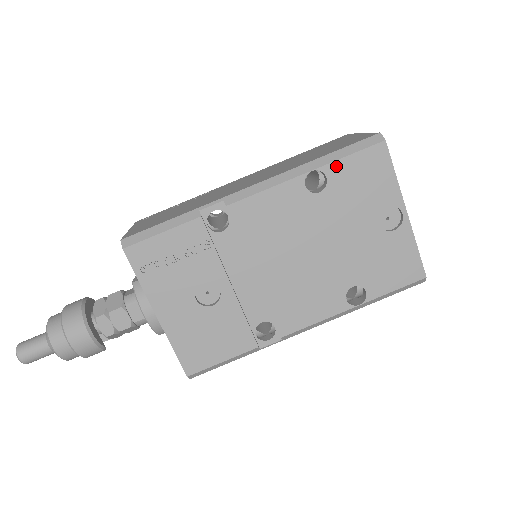
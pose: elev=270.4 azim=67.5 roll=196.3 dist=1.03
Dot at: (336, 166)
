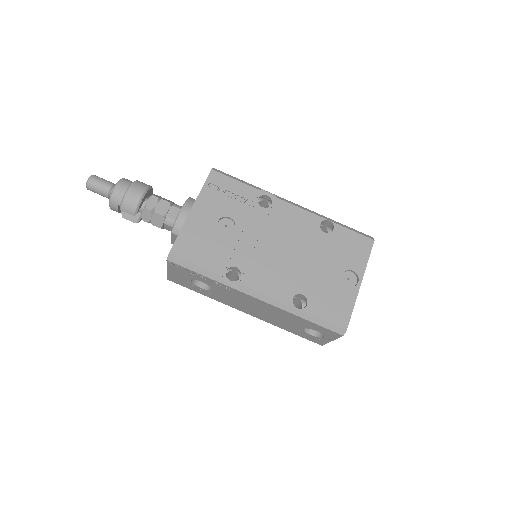
Dot at: (342, 229)
